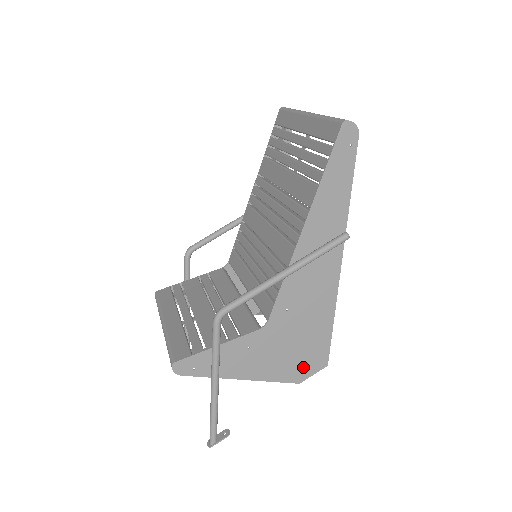
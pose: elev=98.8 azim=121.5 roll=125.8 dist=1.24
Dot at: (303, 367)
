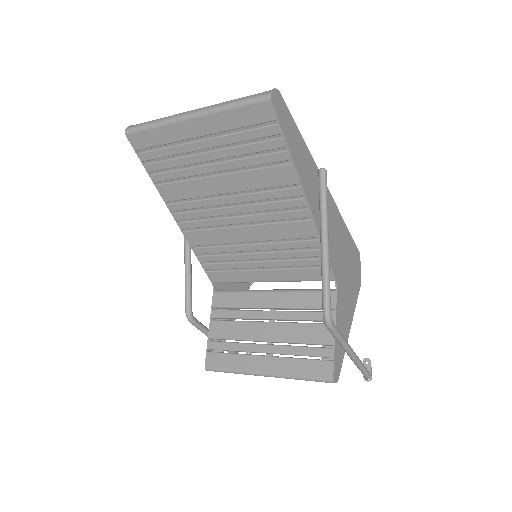
Dot at: (356, 273)
